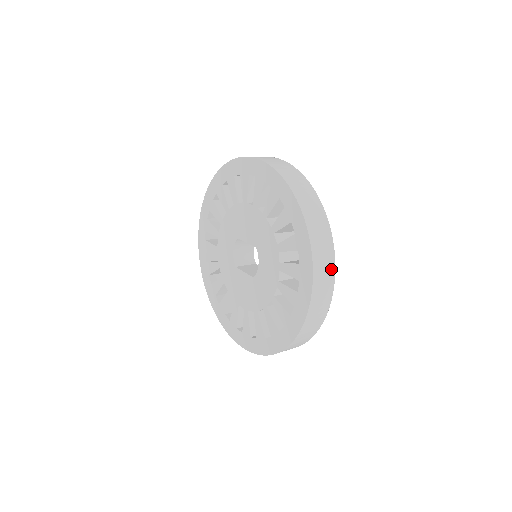
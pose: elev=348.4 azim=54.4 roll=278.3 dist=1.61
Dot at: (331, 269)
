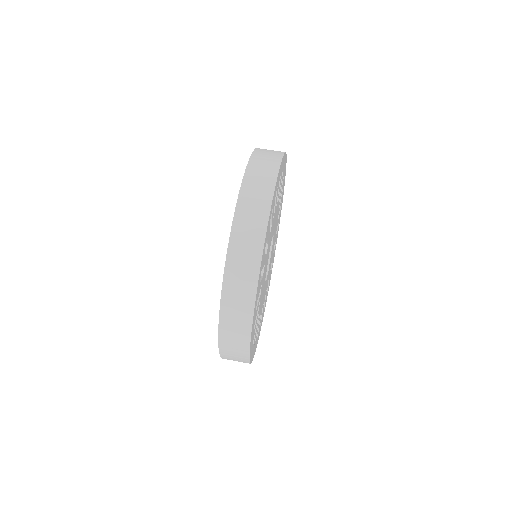
Dot at: occluded
